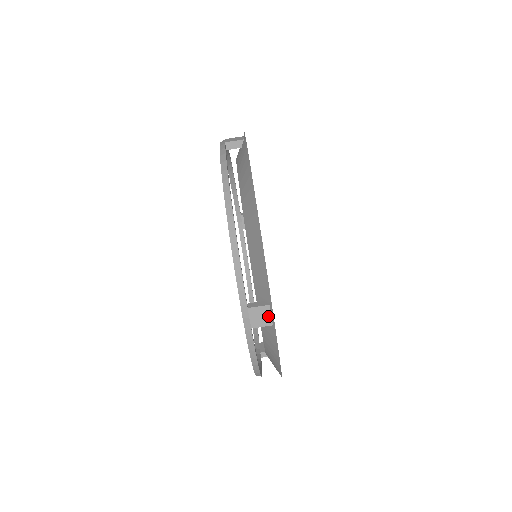
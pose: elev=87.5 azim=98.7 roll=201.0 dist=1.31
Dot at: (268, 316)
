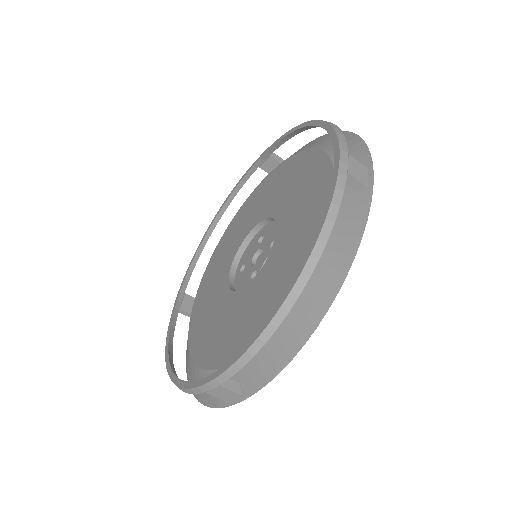
Dot at: (231, 397)
